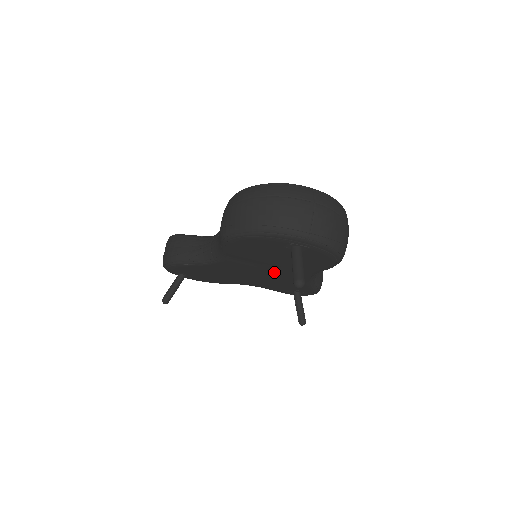
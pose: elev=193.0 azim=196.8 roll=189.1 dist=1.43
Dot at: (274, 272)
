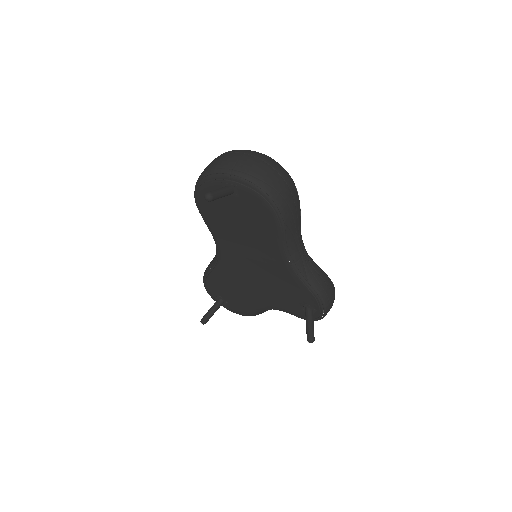
Dot at: (260, 260)
